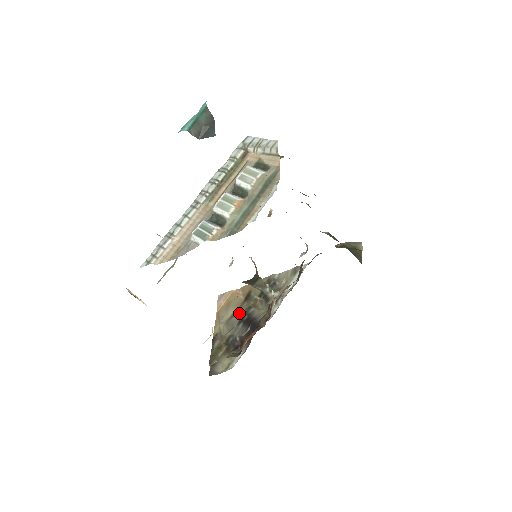
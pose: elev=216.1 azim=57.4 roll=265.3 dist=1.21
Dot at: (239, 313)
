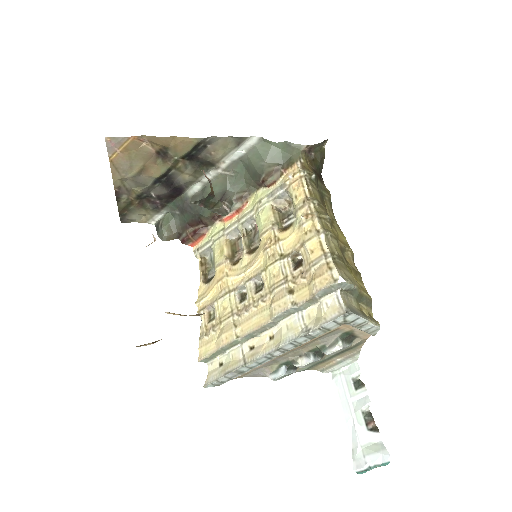
Dot at: (154, 174)
